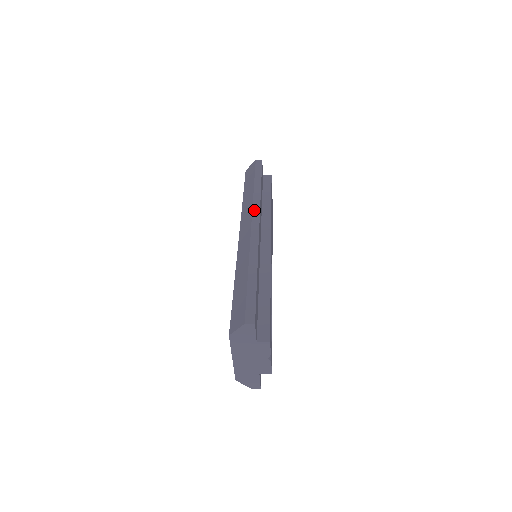
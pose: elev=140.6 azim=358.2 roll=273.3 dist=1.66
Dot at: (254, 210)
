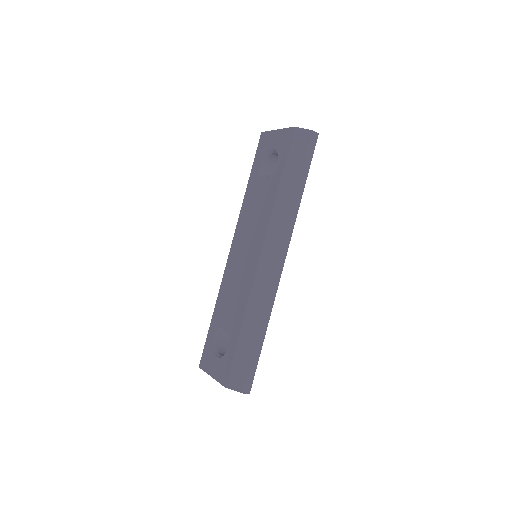
Dot at: (286, 240)
